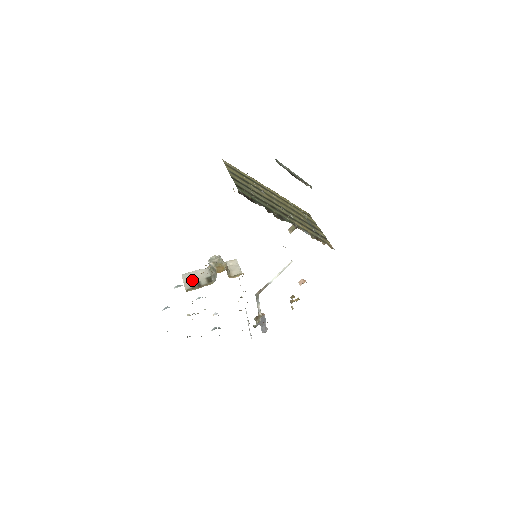
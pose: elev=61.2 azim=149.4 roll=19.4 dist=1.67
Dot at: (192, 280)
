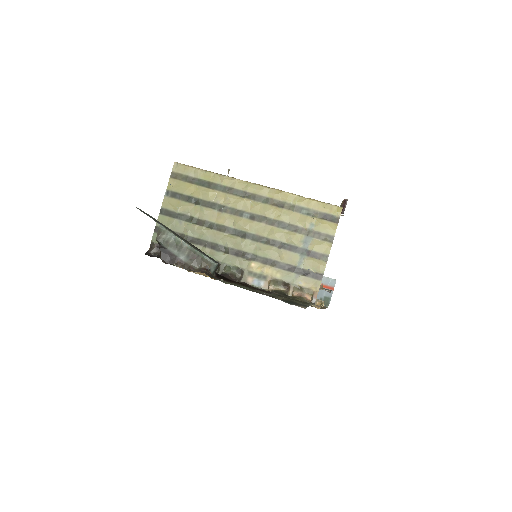
Dot at: occluded
